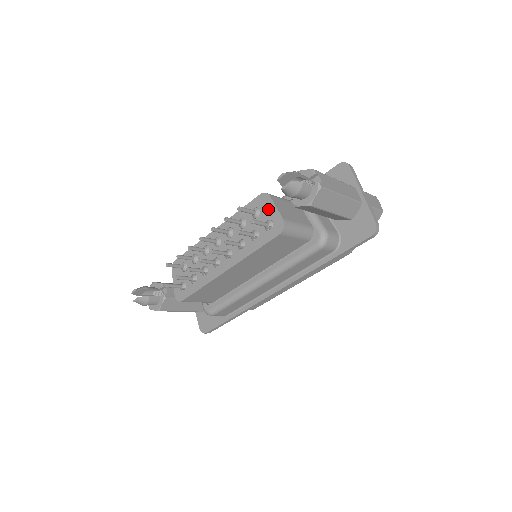
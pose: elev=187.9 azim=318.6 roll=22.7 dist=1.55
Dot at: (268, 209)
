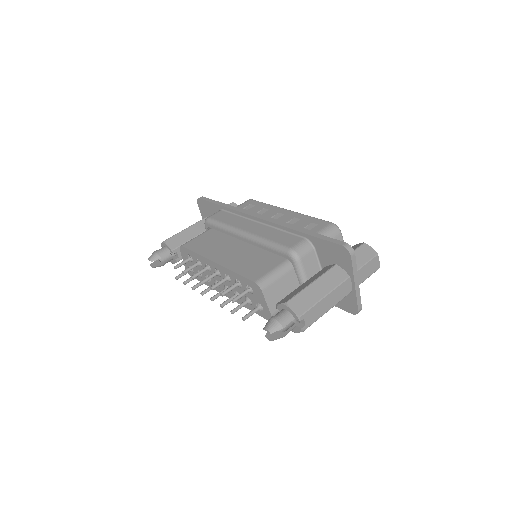
Dot at: (260, 298)
